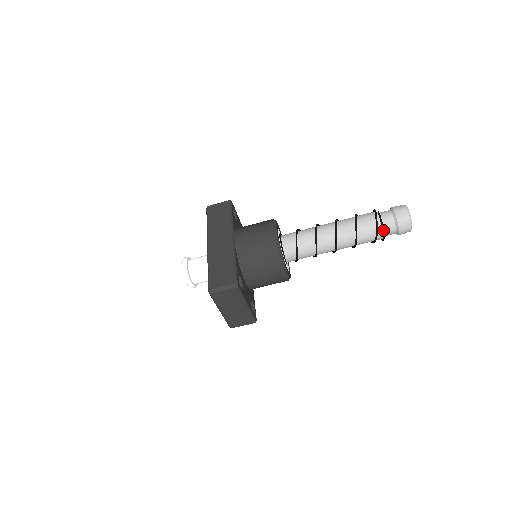
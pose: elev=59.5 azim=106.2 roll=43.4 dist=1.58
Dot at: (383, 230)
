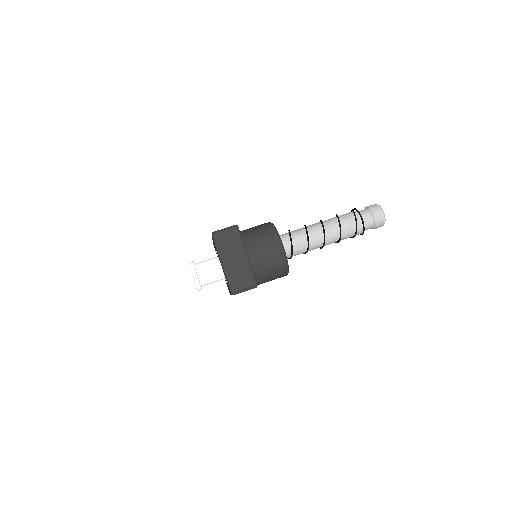
Dot at: (360, 214)
